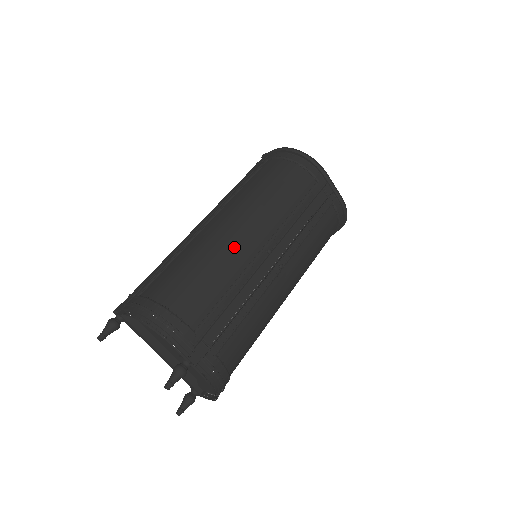
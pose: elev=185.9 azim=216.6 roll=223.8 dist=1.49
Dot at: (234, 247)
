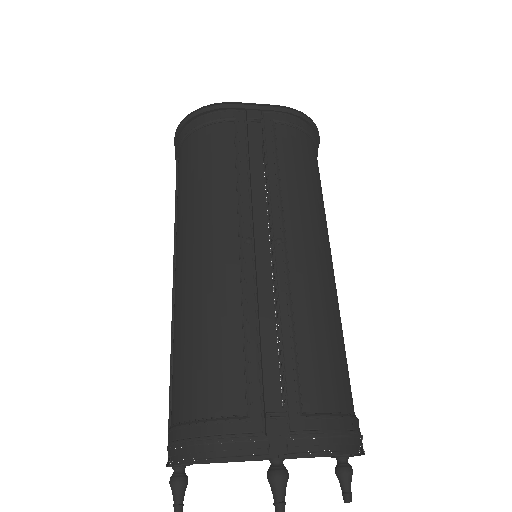
Dot at: (208, 278)
